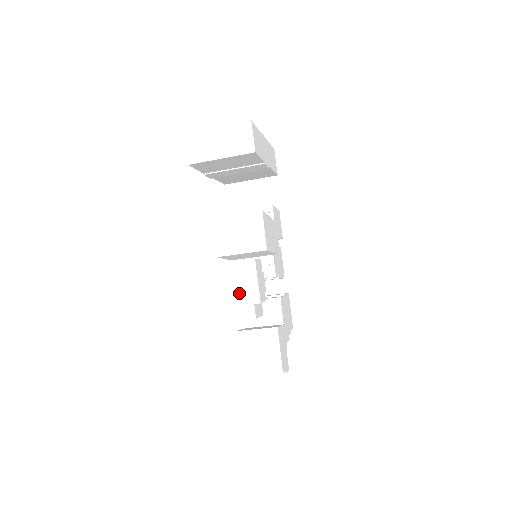
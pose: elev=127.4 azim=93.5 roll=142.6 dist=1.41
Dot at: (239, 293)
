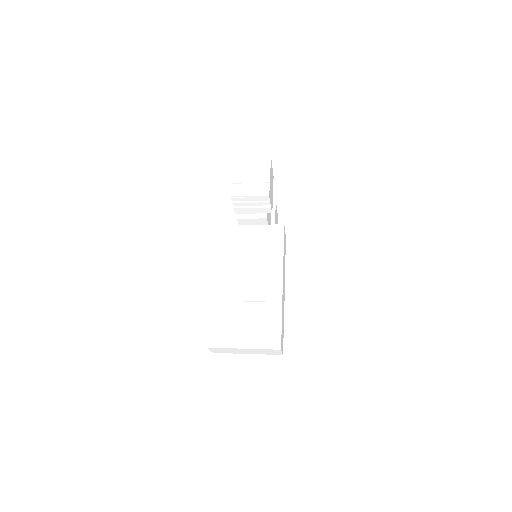
Dot at: occluded
